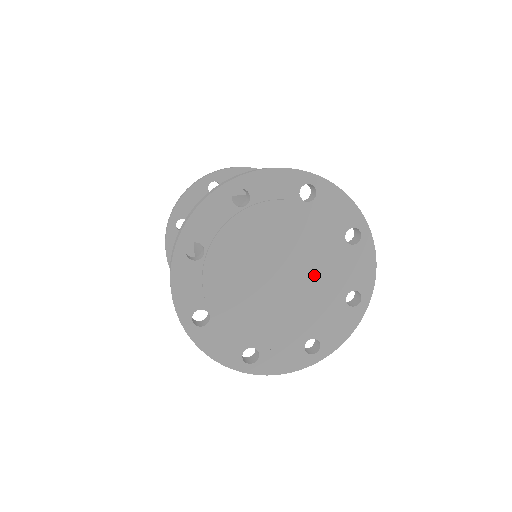
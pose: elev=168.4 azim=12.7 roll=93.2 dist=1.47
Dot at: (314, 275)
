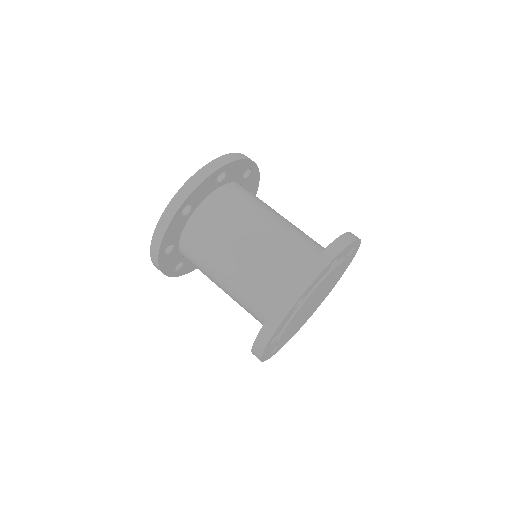
Dot at: (330, 284)
